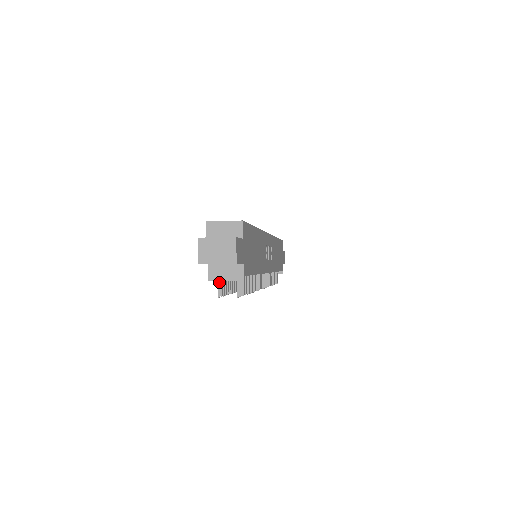
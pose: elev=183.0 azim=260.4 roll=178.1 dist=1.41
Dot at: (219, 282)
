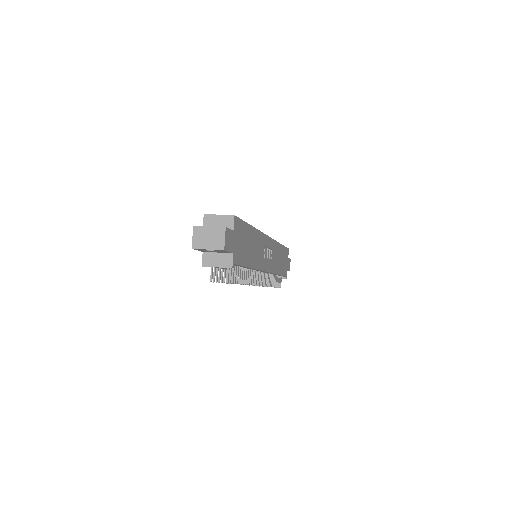
Dot at: (212, 268)
